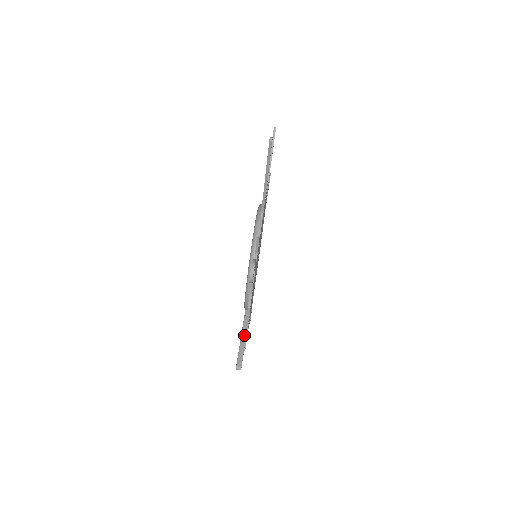
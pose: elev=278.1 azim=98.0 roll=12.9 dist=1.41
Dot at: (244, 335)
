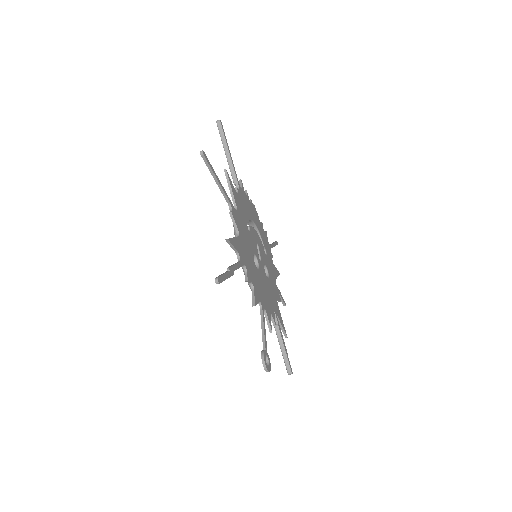
Dot at: (282, 345)
